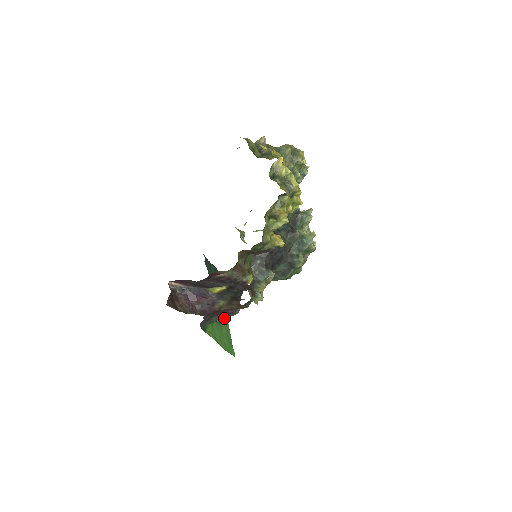
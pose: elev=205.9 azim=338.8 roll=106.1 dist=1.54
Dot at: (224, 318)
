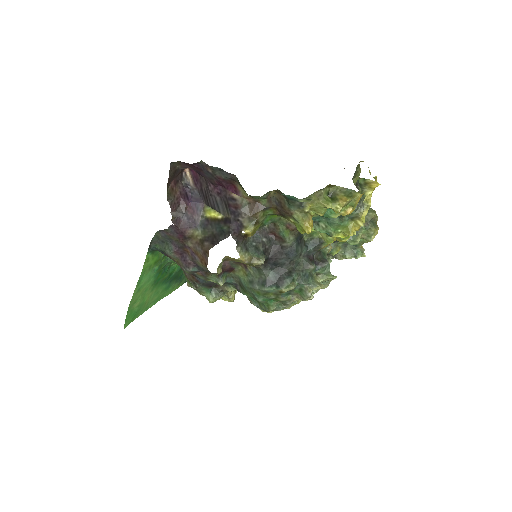
Dot at: (157, 295)
